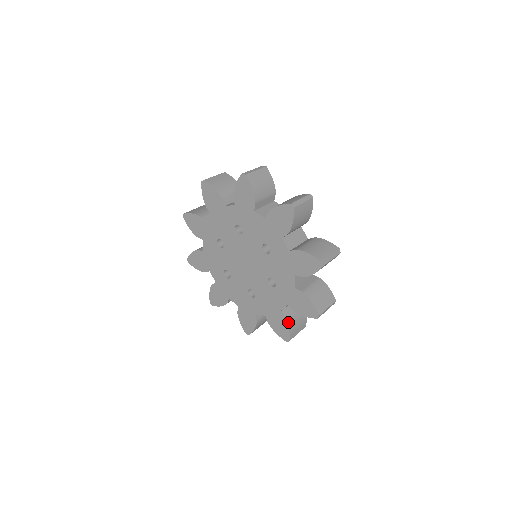
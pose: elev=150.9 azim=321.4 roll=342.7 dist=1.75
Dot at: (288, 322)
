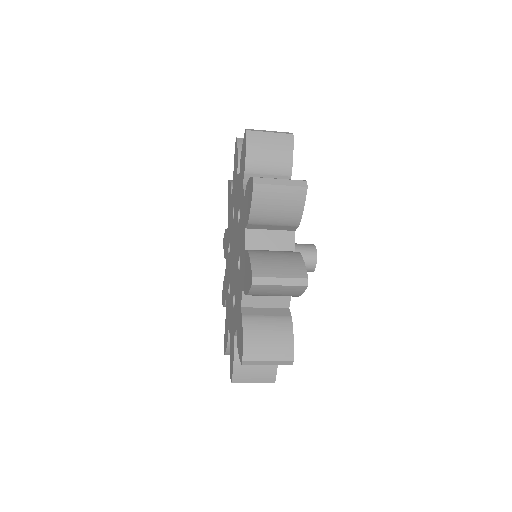
Dot at: (245, 324)
